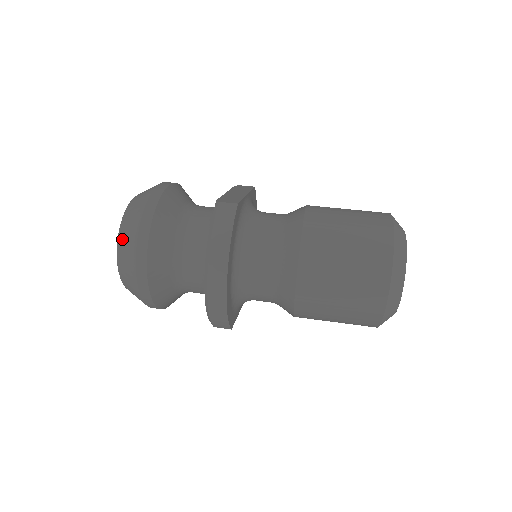
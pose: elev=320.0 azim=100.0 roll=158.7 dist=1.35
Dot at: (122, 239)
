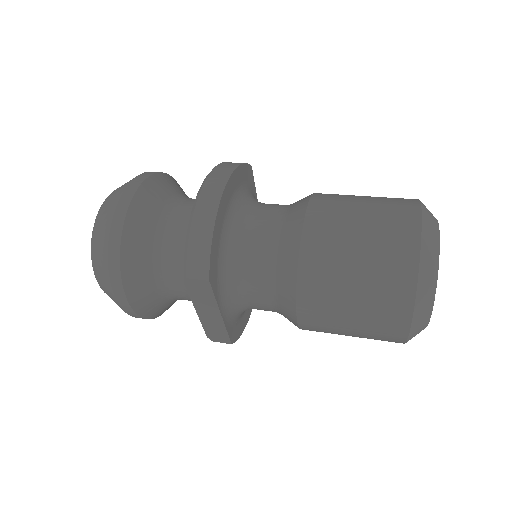
Dot at: (119, 187)
